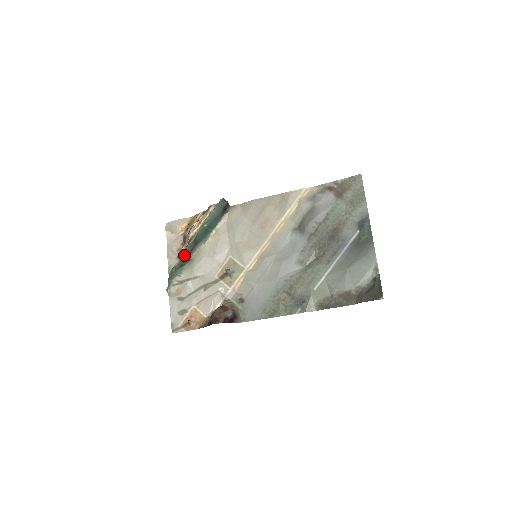
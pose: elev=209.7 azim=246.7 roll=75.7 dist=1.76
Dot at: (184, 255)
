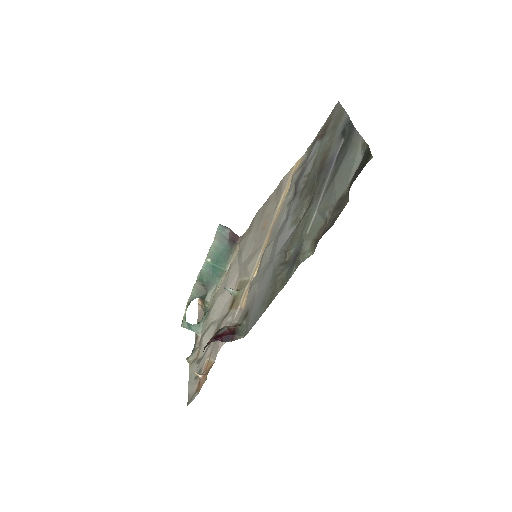
Dot at: occluded
